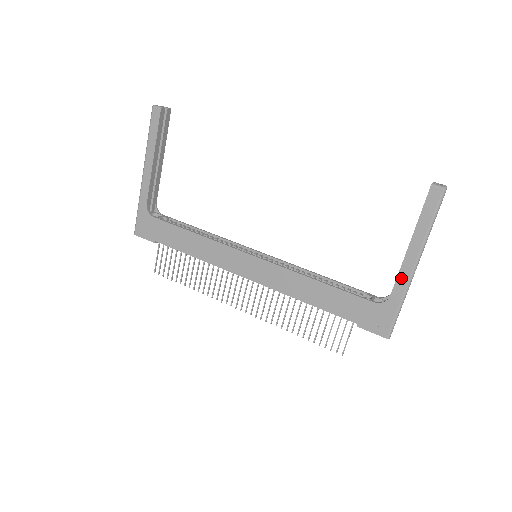
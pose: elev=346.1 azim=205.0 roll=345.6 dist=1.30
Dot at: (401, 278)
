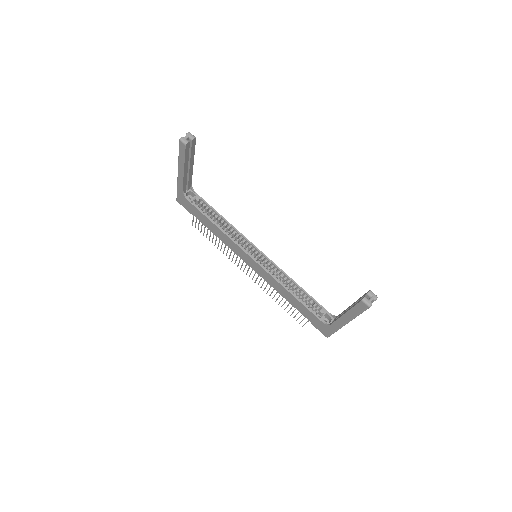
Dot at: (337, 323)
